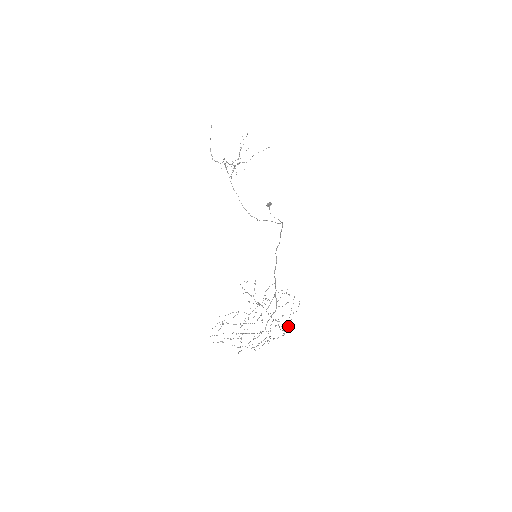
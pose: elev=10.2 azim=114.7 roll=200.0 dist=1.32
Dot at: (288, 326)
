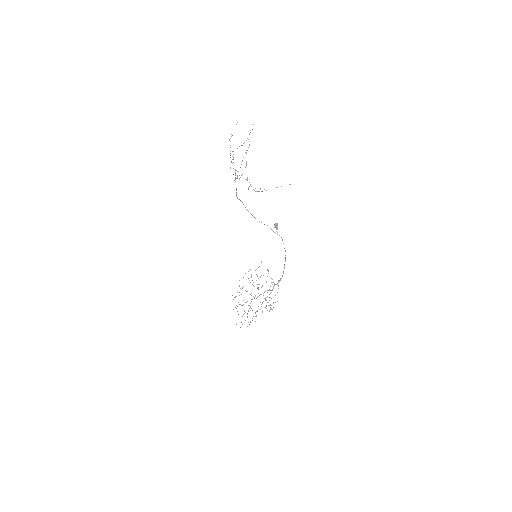
Dot at: (251, 276)
